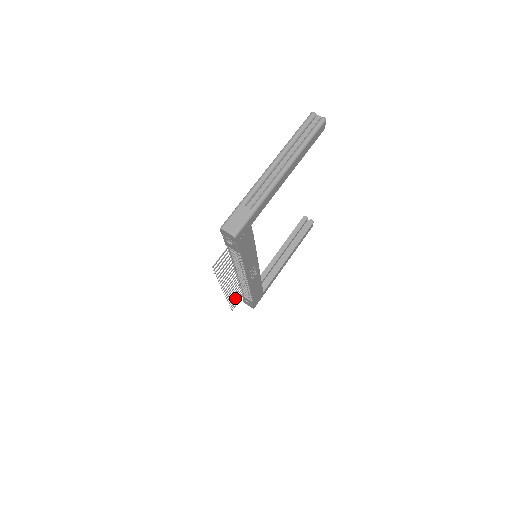
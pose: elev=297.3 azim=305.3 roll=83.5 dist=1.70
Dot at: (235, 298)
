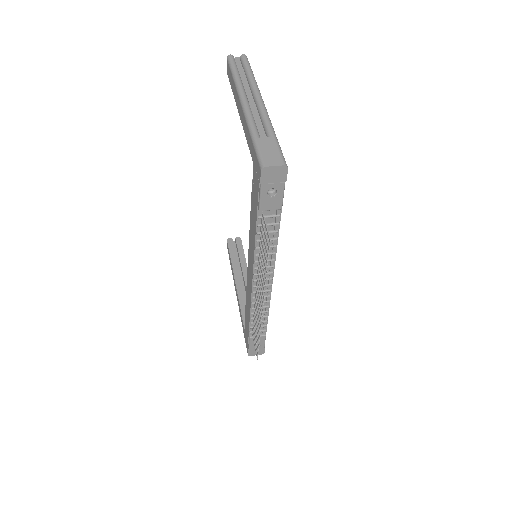
Dot at: (256, 334)
